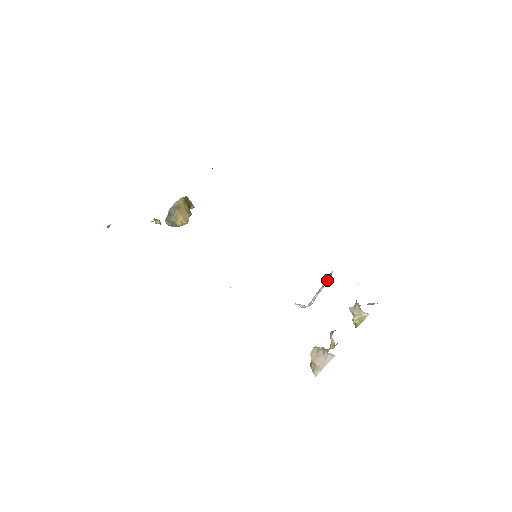
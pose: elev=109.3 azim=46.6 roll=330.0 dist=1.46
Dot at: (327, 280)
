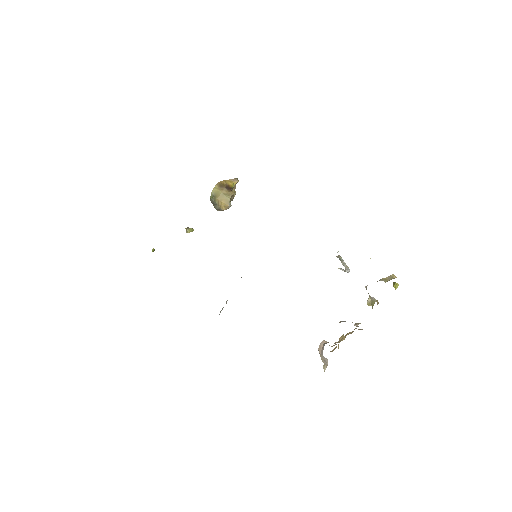
Dot at: occluded
